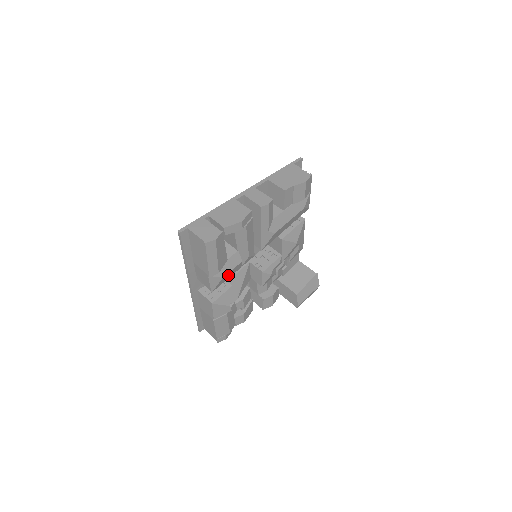
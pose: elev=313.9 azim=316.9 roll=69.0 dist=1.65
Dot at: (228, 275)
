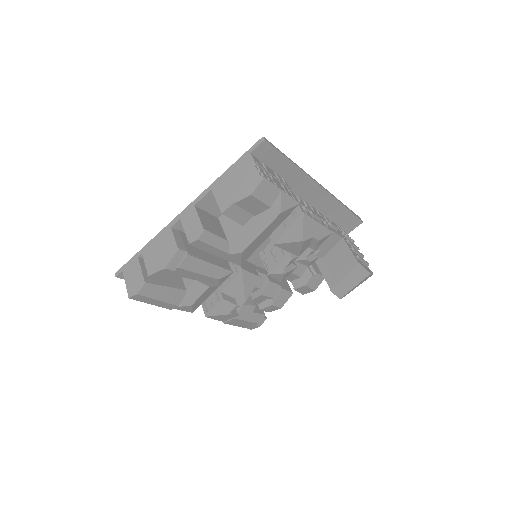
Dot at: (201, 299)
